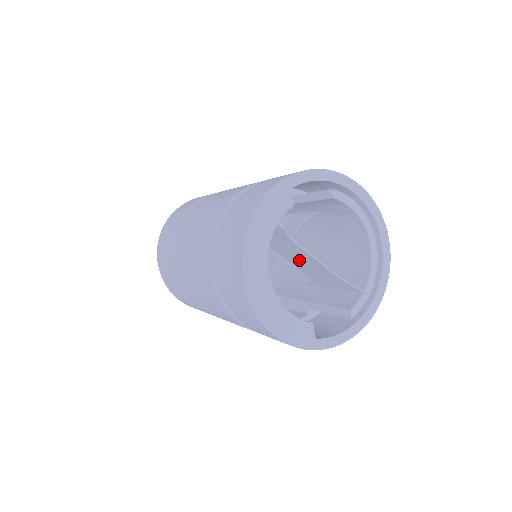
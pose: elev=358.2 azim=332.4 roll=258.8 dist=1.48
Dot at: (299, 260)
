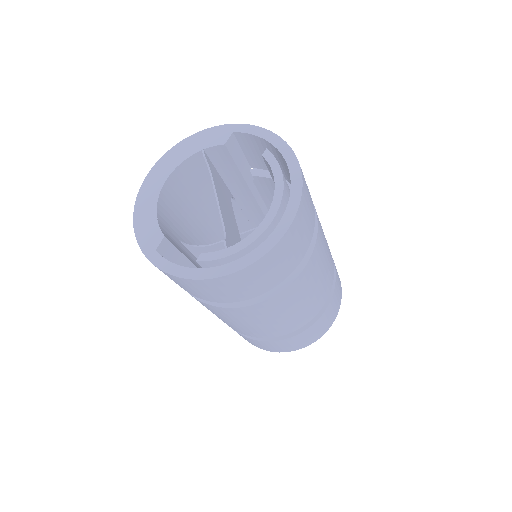
Dot at: occluded
